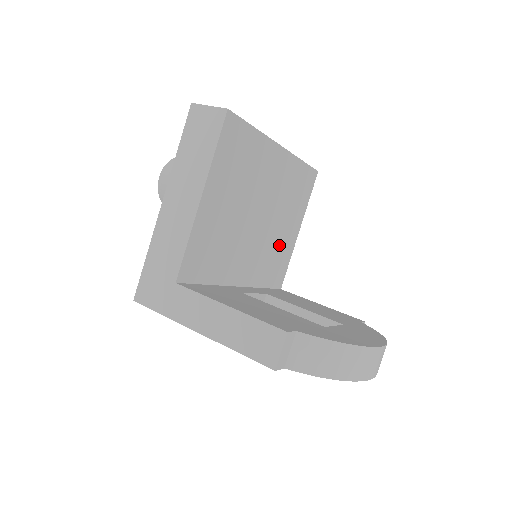
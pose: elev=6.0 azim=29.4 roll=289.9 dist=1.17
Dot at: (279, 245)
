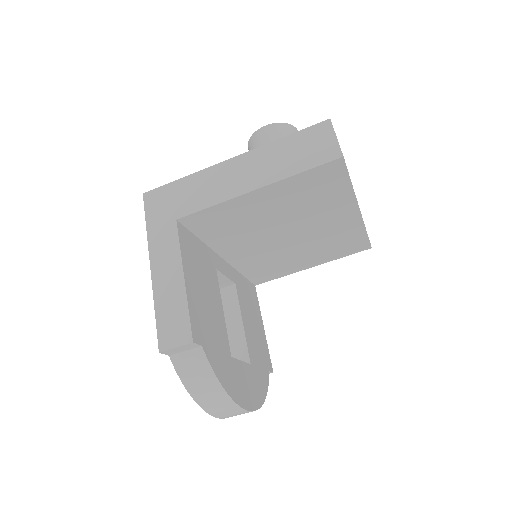
Dot at: (285, 262)
